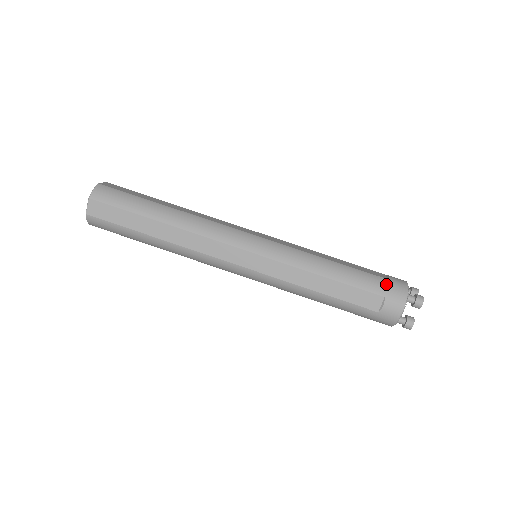
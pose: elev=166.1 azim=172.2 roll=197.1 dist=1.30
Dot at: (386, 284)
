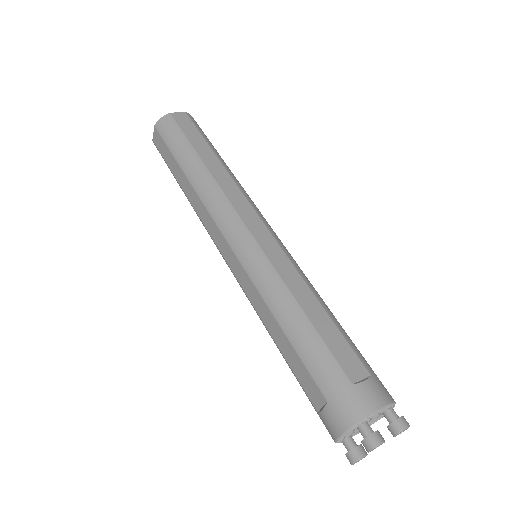
Dot at: (341, 388)
